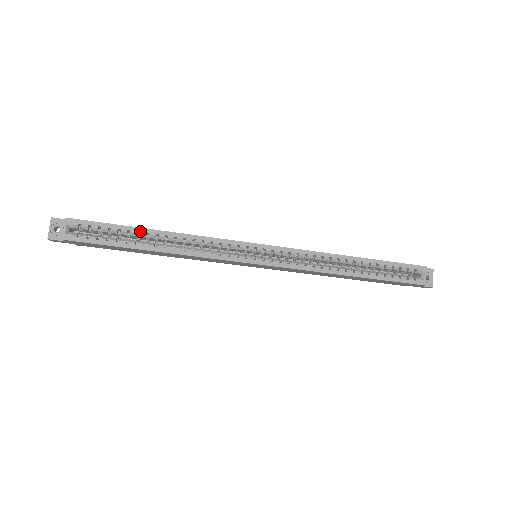
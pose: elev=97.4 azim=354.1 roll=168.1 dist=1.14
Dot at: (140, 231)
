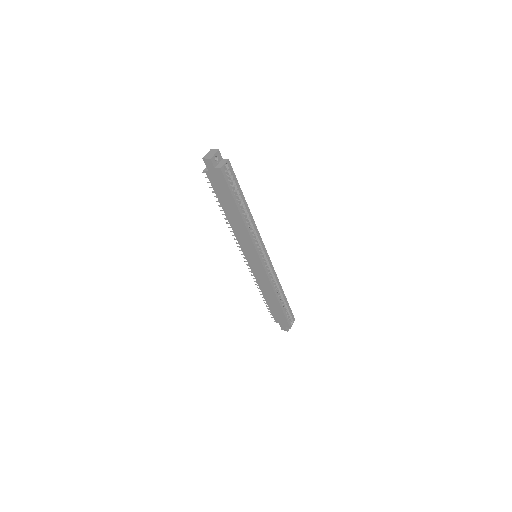
Dot at: (244, 199)
